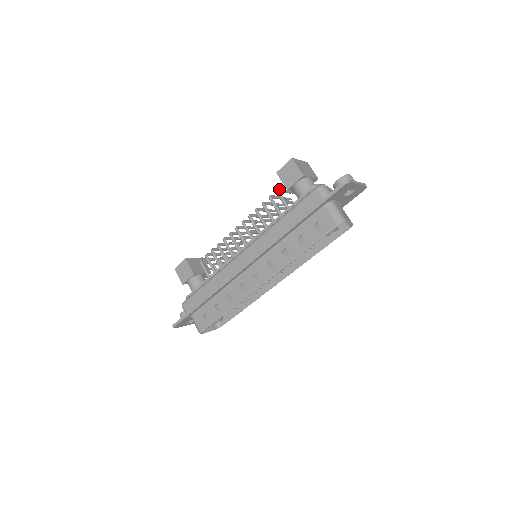
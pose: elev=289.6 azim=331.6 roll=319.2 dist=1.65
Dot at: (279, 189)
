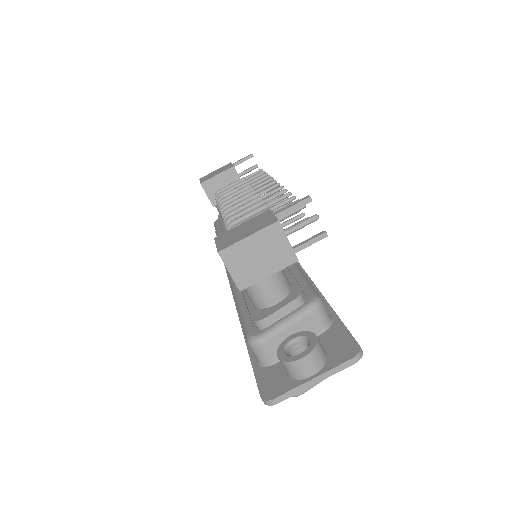
Dot at: occluded
